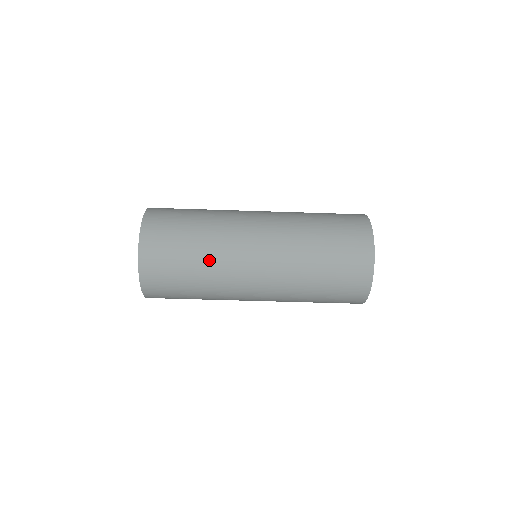
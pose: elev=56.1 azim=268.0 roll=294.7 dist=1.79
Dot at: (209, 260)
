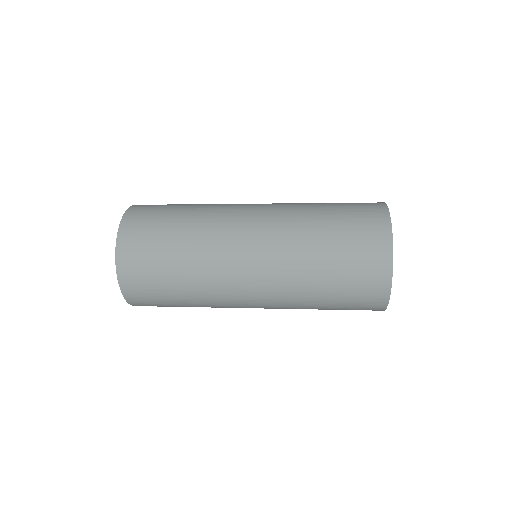
Dot at: (199, 299)
